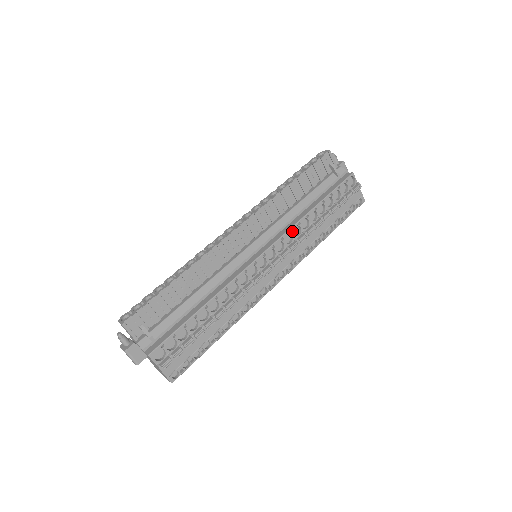
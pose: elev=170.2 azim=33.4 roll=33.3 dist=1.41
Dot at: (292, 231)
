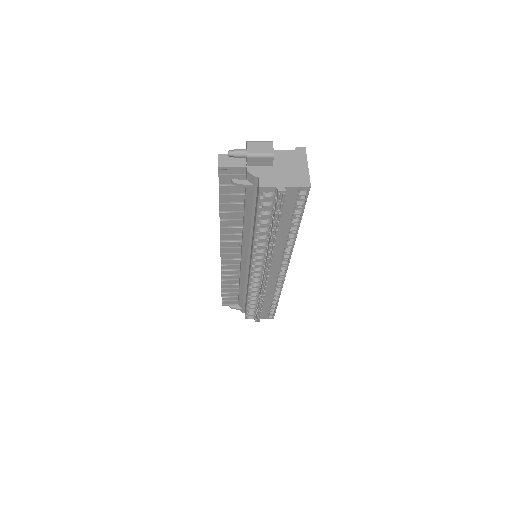
Dot at: (256, 253)
